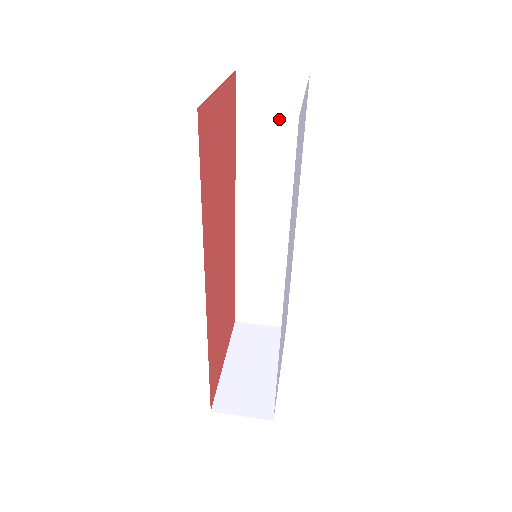
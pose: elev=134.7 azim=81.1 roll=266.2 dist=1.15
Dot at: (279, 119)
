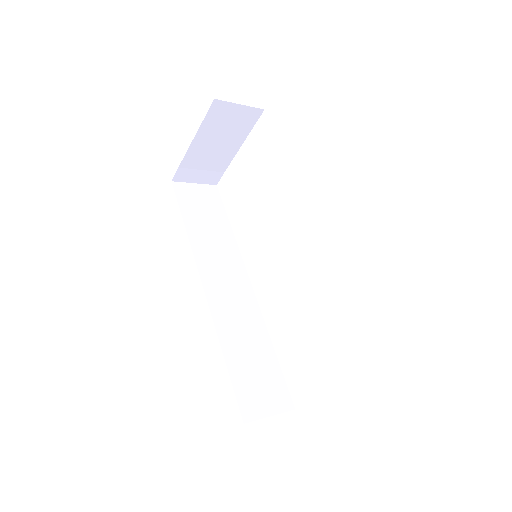
Dot at: (209, 209)
